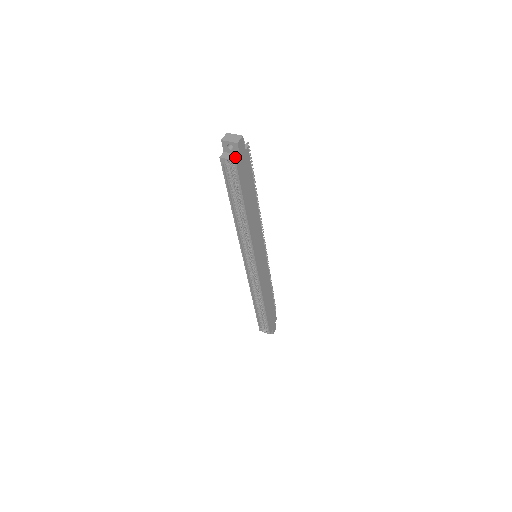
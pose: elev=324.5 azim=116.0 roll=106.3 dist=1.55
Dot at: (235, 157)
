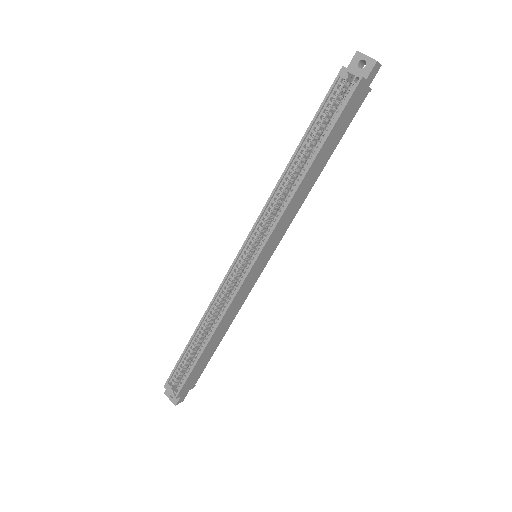
Dot at: (362, 76)
